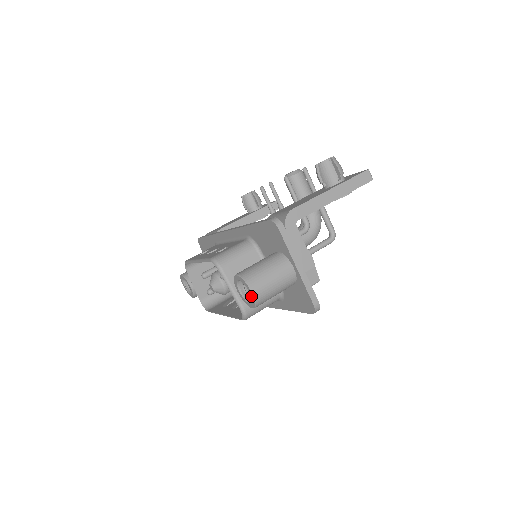
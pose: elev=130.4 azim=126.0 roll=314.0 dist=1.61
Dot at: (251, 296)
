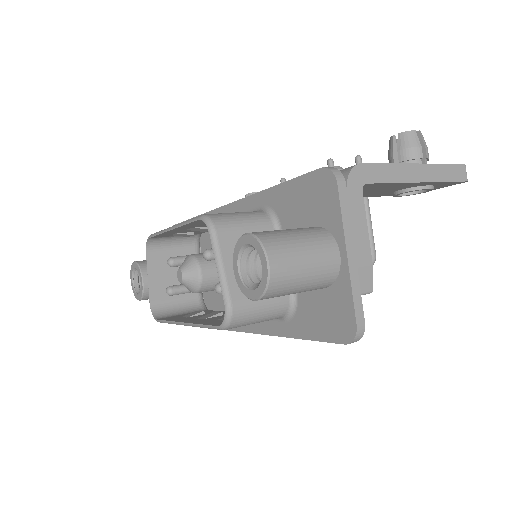
Dot at: (262, 273)
